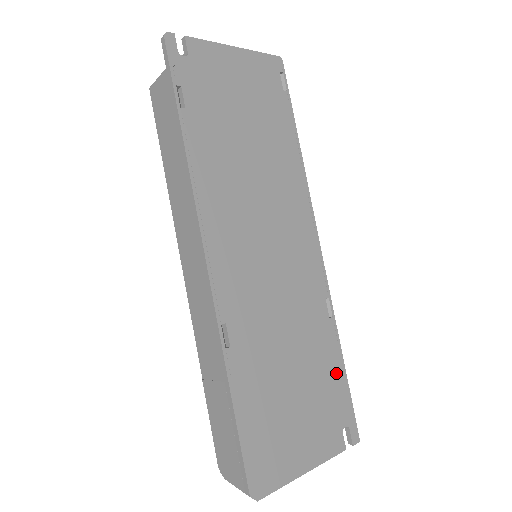
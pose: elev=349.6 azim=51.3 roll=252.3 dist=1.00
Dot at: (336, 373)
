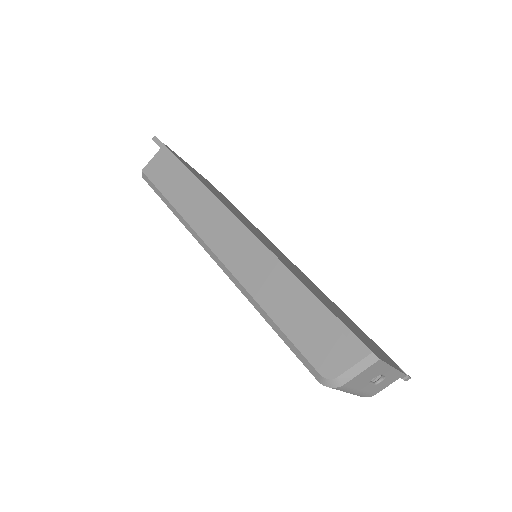
Dot at: (358, 327)
